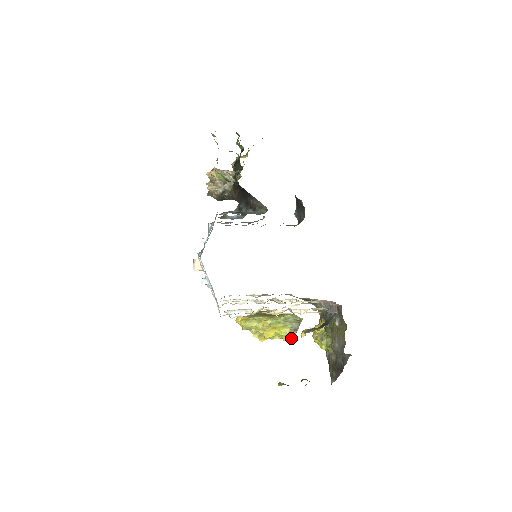
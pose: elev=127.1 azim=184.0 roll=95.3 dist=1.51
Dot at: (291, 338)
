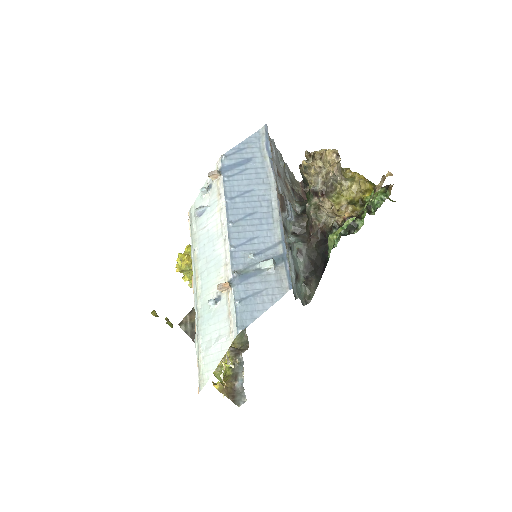
Dot at: occluded
